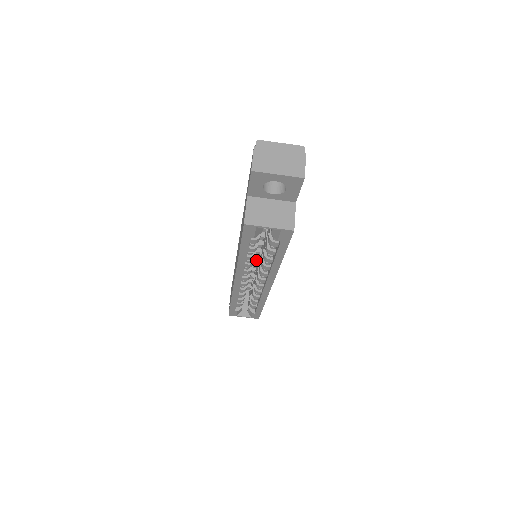
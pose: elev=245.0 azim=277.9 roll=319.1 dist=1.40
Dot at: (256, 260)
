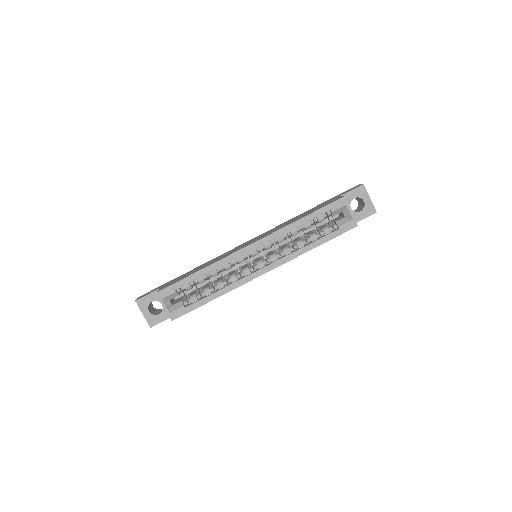
Dot at: (243, 263)
